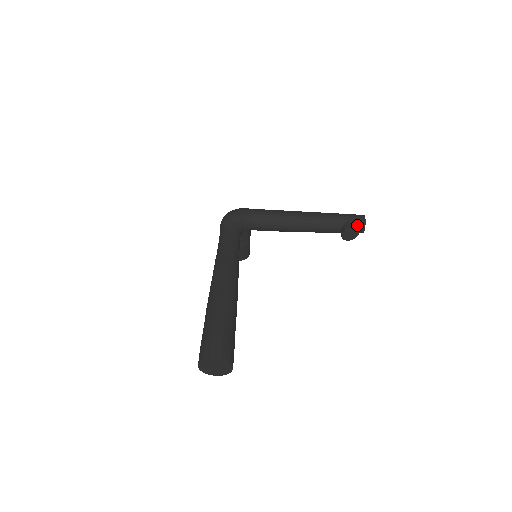
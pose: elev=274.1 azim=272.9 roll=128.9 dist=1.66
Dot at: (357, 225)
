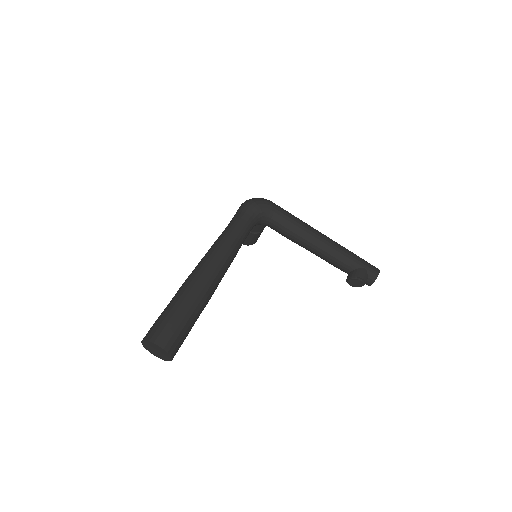
Dot at: (367, 277)
